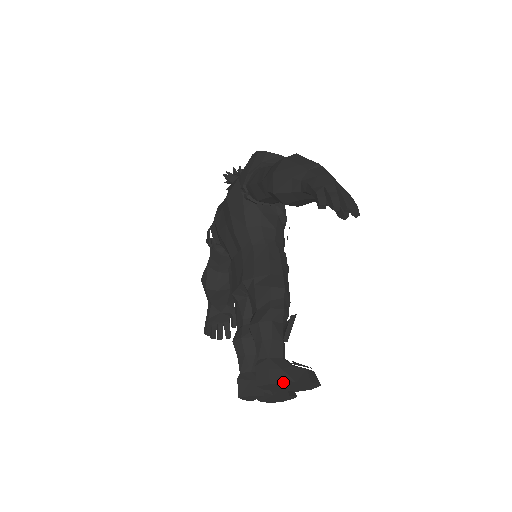
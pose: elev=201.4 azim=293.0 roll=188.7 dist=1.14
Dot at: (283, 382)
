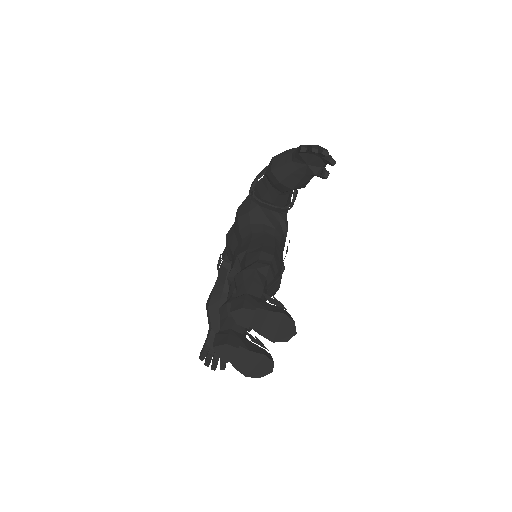
Dot at: (257, 314)
